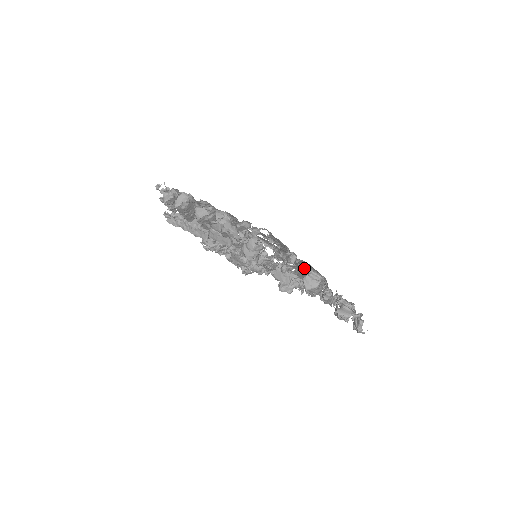
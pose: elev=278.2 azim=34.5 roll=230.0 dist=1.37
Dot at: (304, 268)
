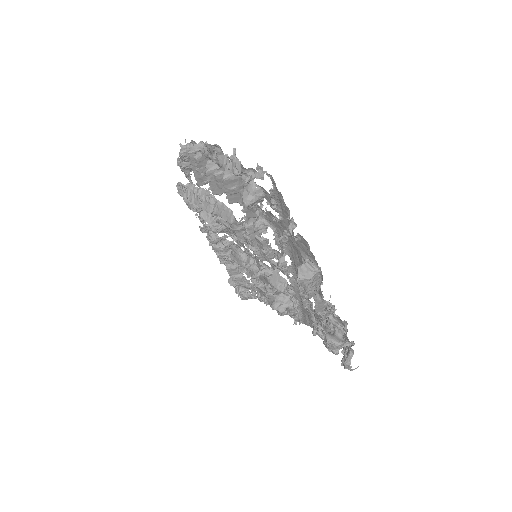
Dot at: (302, 257)
